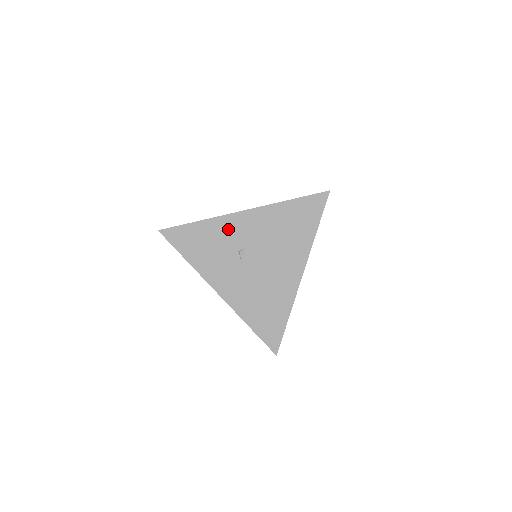
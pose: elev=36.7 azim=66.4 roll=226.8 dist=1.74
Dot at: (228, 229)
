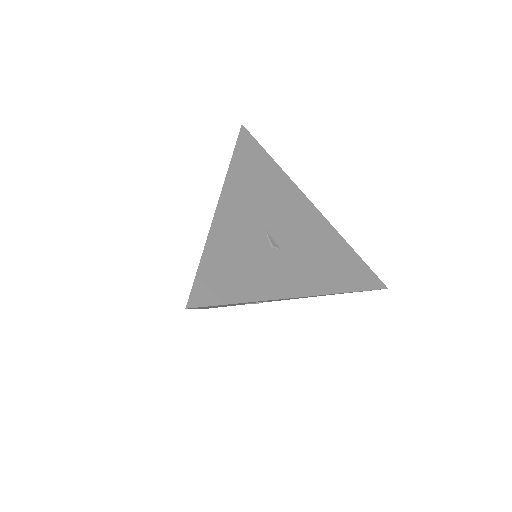
Dot at: occluded
